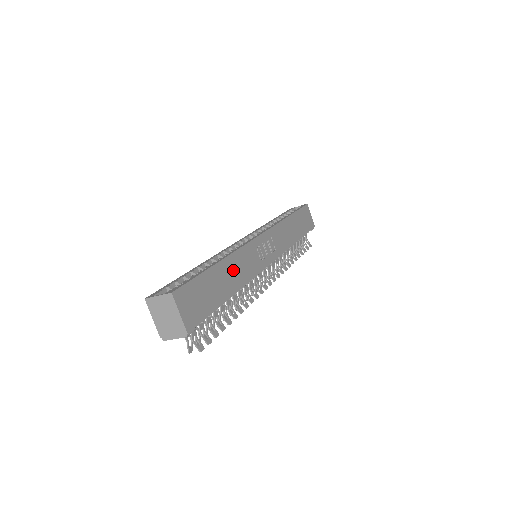
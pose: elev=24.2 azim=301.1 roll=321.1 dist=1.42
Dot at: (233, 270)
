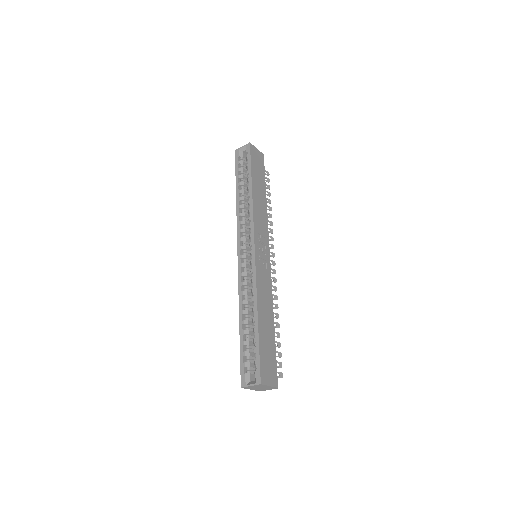
Dot at: (264, 307)
